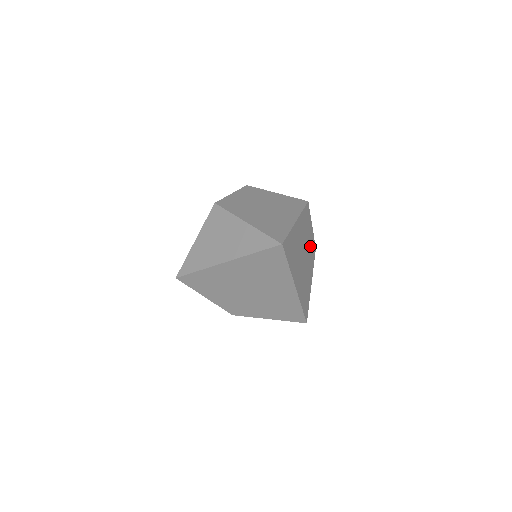
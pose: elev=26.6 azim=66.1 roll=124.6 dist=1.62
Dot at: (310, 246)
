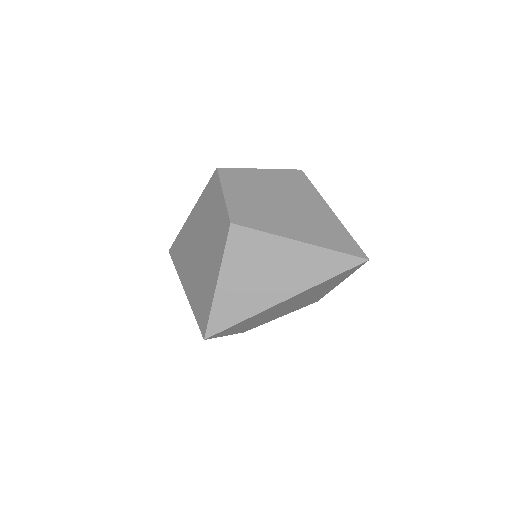
Dot at: occluded
